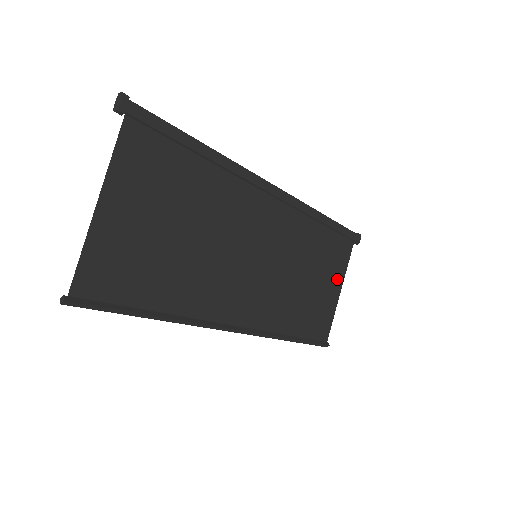
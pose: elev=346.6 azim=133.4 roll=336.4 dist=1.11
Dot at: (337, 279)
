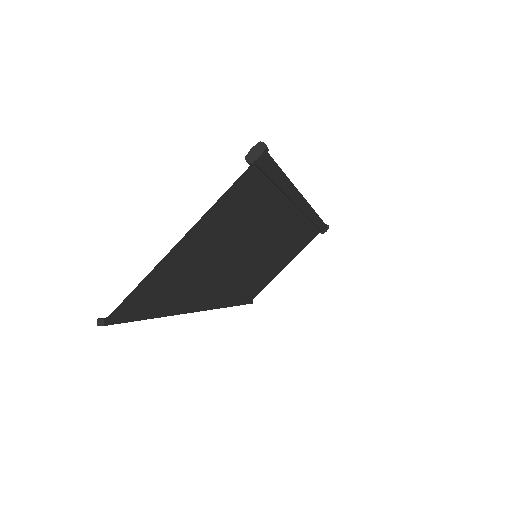
Dot at: (291, 259)
